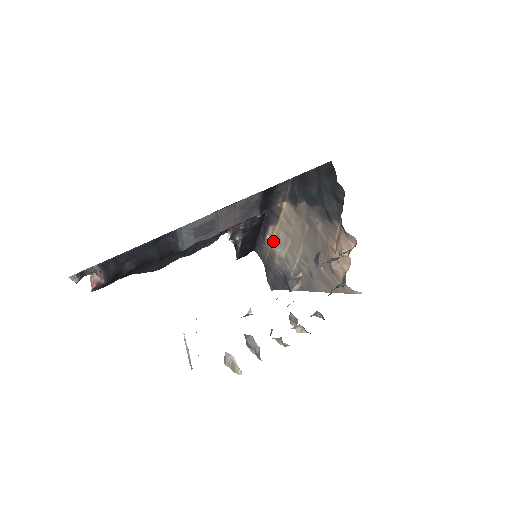
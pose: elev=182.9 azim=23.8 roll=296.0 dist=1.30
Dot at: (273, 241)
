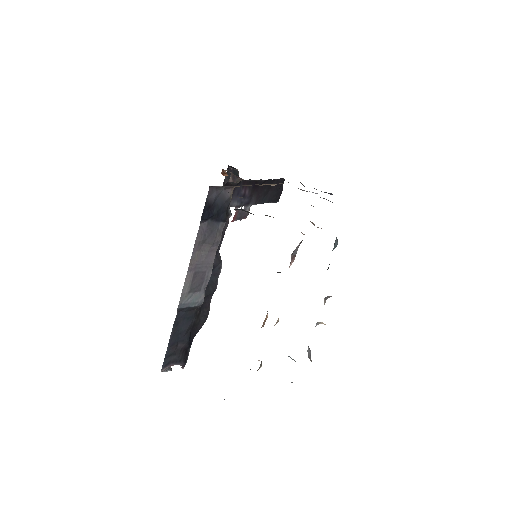
Dot at: occluded
